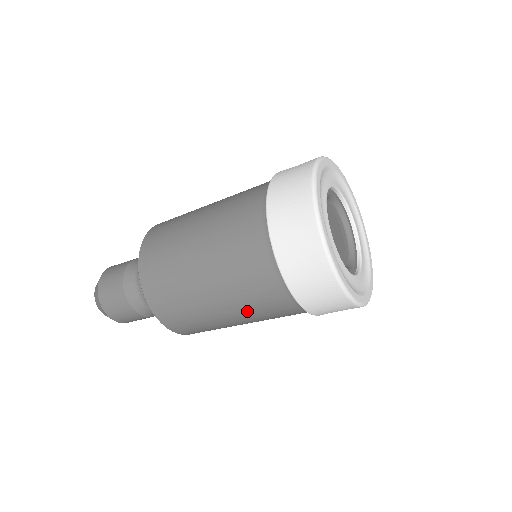
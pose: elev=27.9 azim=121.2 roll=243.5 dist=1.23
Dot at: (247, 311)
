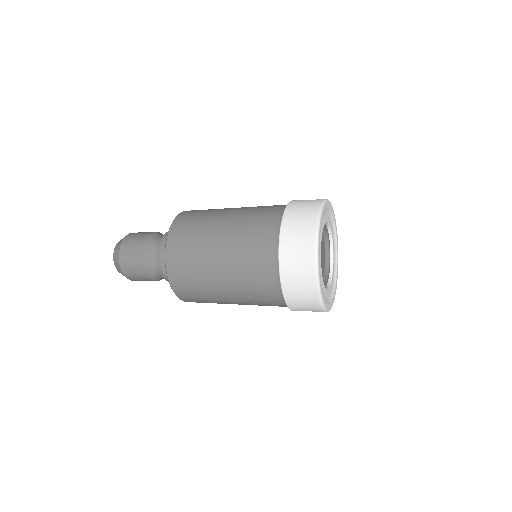
Dot at: (245, 298)
